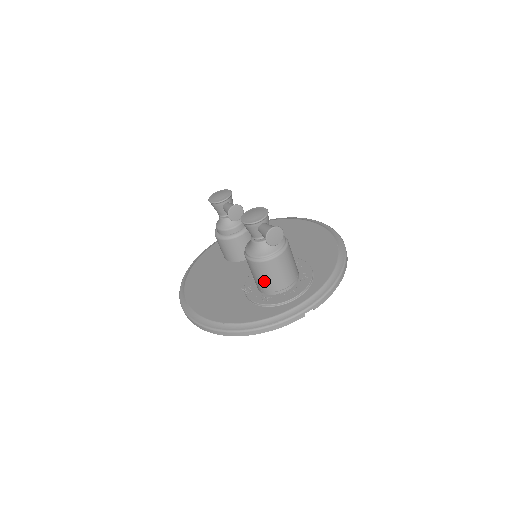
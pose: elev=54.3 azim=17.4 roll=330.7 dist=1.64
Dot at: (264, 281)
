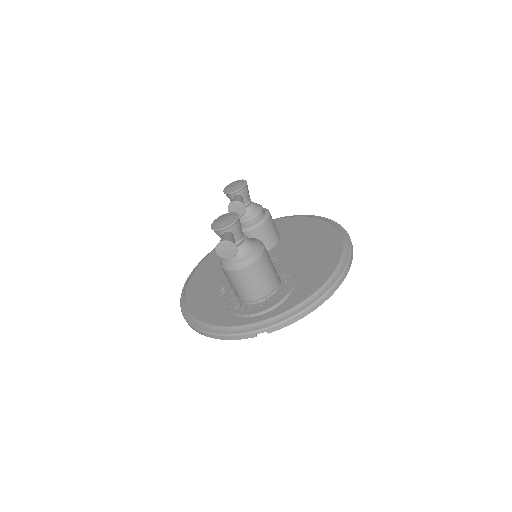
Dot at: (233, 288)
